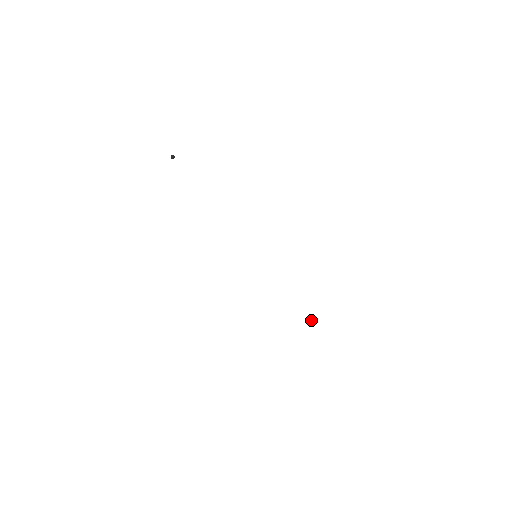
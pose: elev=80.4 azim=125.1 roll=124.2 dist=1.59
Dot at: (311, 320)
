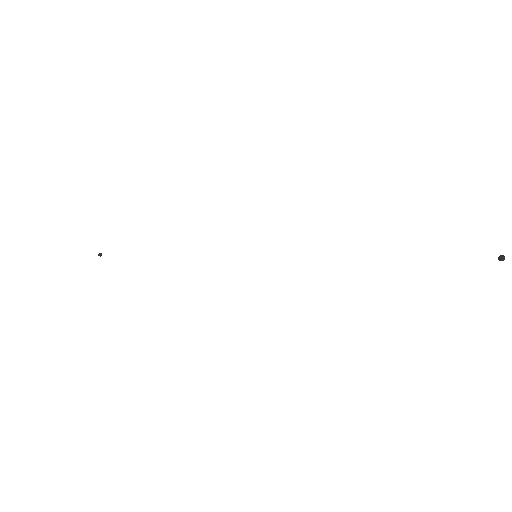
Dot at: (499, 256)
